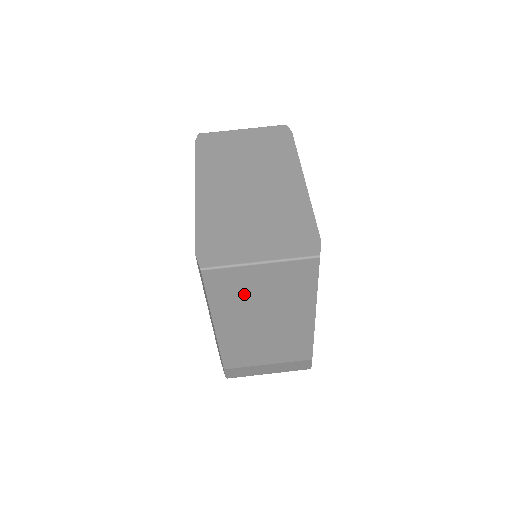
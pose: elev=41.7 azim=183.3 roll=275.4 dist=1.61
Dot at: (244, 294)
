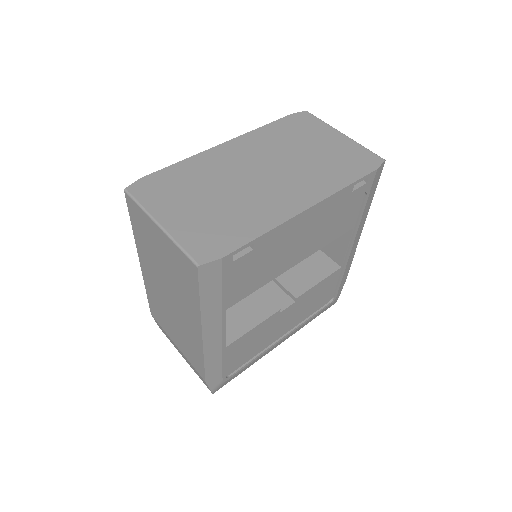
Dot at: (153, 248)
